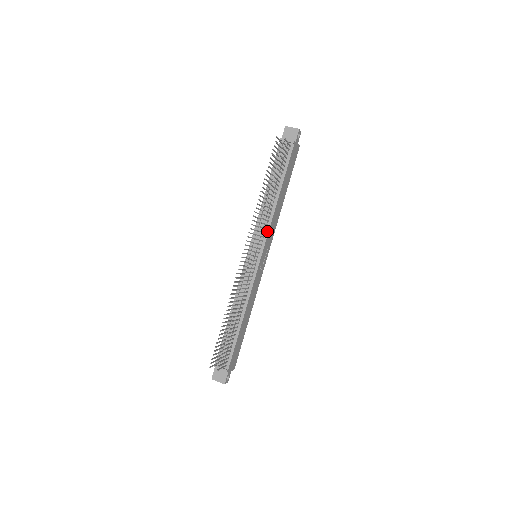
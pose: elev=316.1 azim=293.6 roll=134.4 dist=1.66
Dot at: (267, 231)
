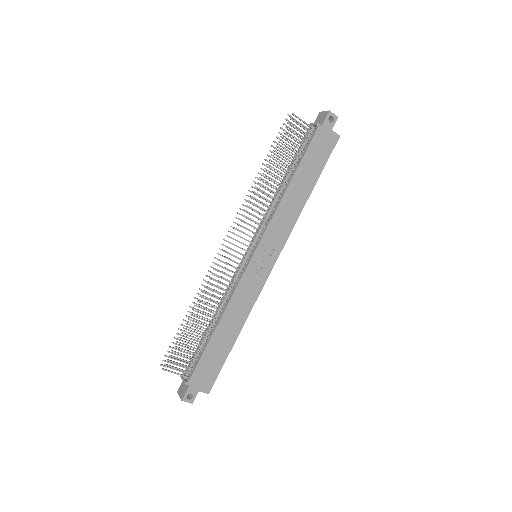
Dot at: (267, 224)
